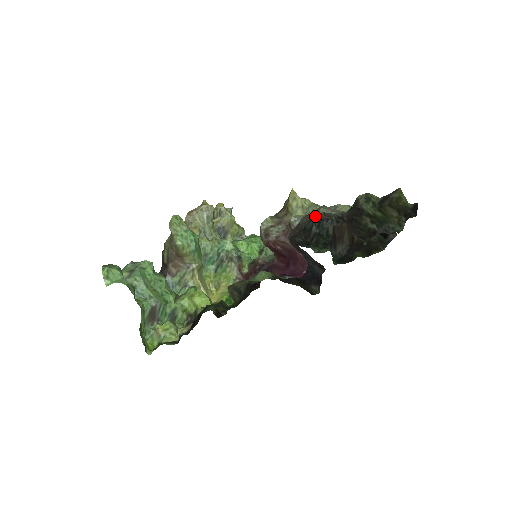
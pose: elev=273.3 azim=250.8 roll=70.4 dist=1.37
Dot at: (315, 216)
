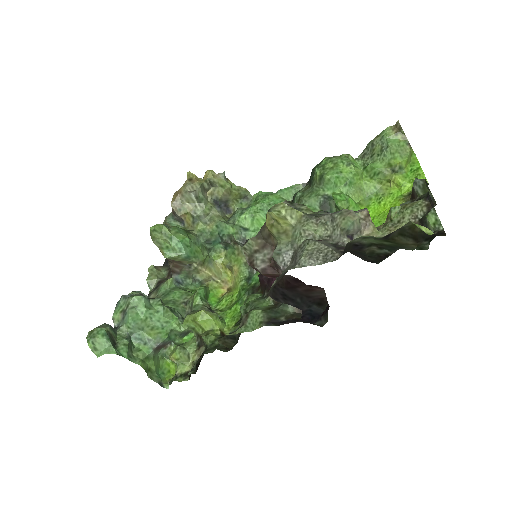
Dot at: occluded
